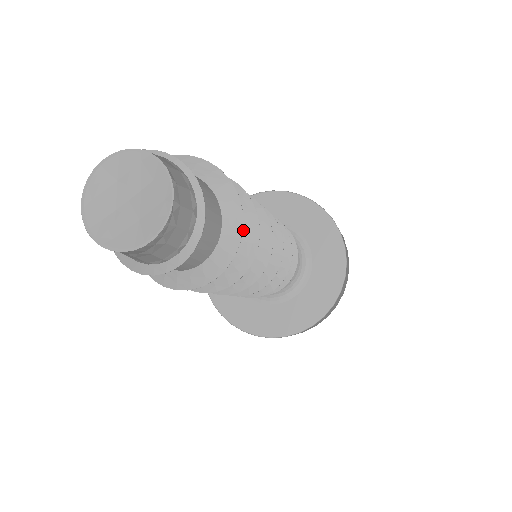
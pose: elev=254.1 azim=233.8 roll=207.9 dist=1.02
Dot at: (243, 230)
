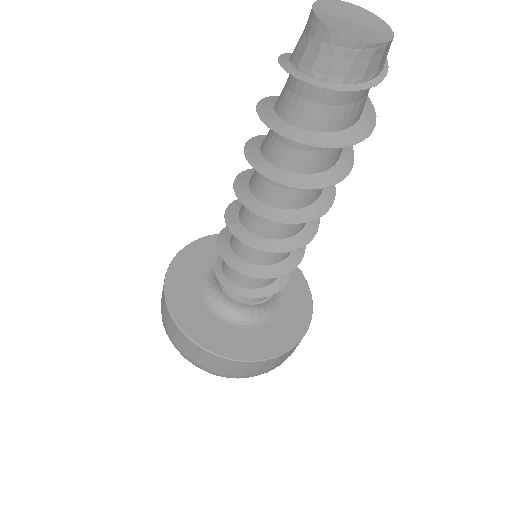
Dot at: (336, 166)
